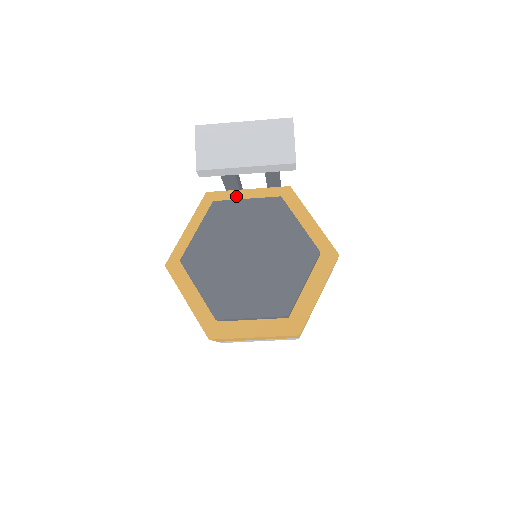
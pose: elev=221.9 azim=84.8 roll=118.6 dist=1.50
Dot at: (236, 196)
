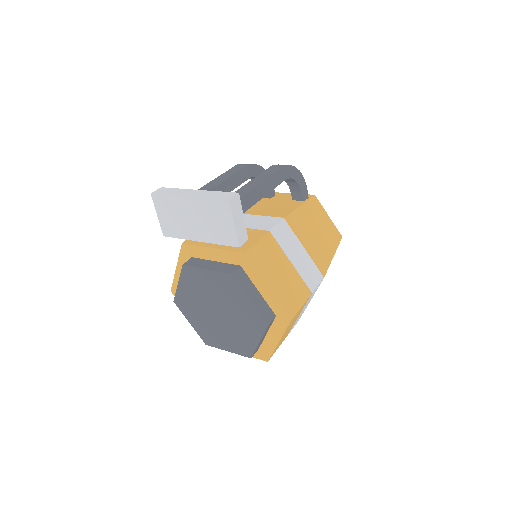
Dot at: (204, 252)
